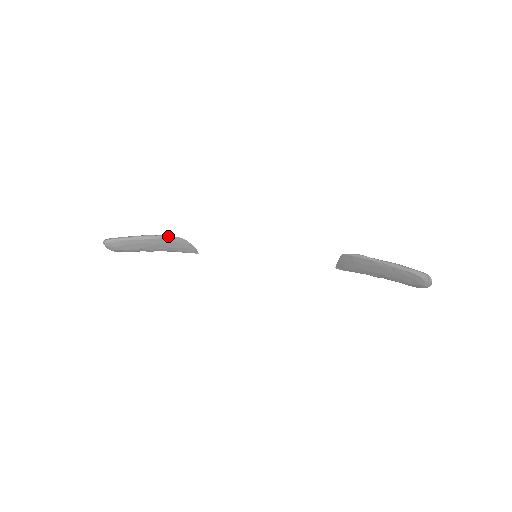
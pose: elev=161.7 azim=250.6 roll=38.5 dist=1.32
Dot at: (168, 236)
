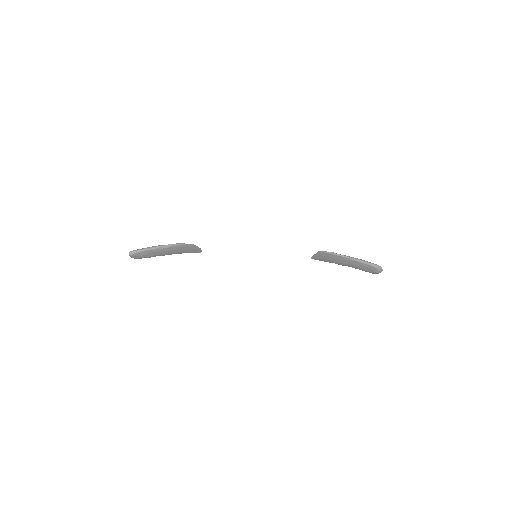
Dot at: (182, 244)
